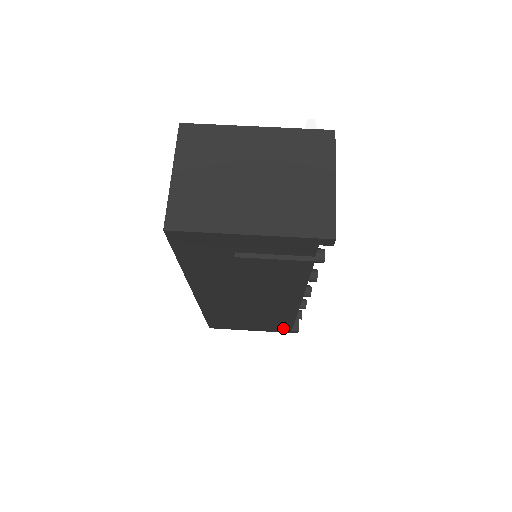
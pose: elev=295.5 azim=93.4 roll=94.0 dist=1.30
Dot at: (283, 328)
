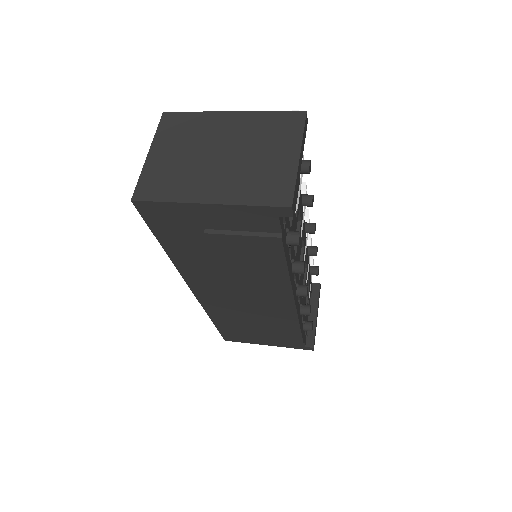
Dot at: (294, 340)
